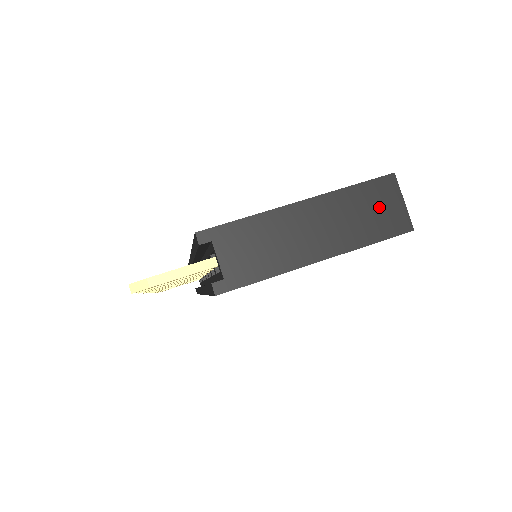
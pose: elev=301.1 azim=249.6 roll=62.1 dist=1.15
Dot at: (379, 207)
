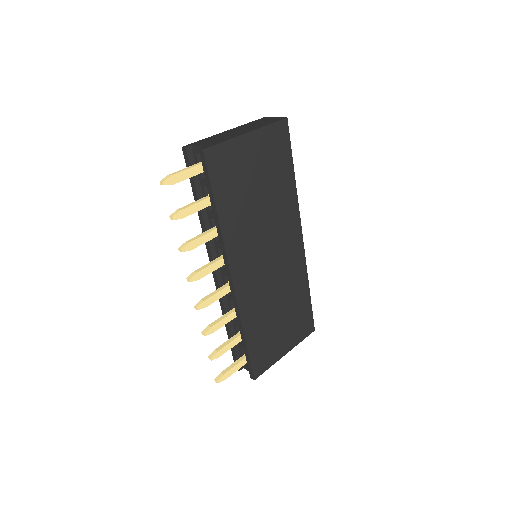
Dot at: (265, 121)
